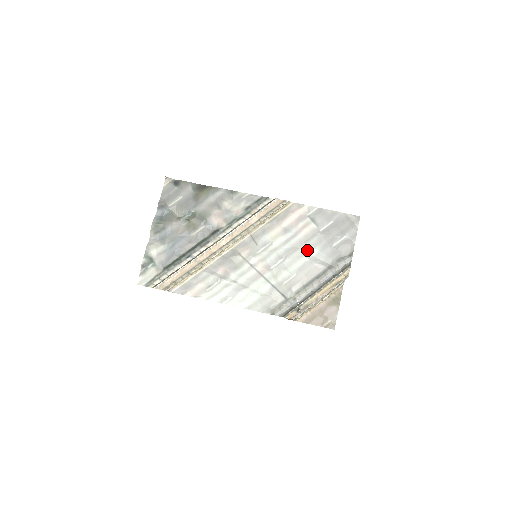
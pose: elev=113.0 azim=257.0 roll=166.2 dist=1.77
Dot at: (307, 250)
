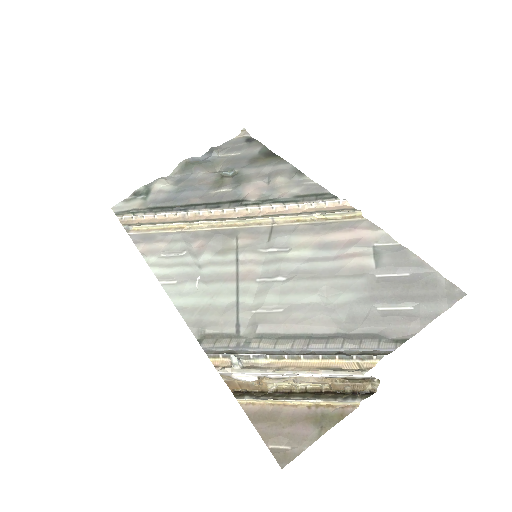
Dot at: (331, 288)
